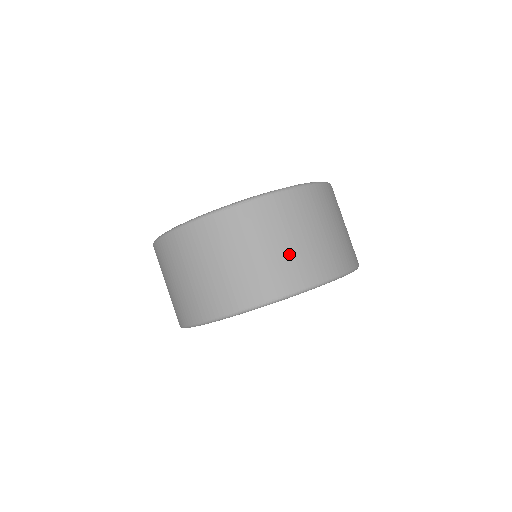
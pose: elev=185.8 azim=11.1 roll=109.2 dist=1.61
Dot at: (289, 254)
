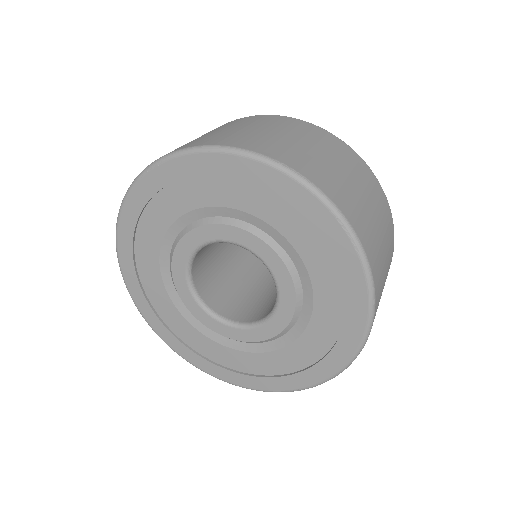
Dot at: (346, 183)
